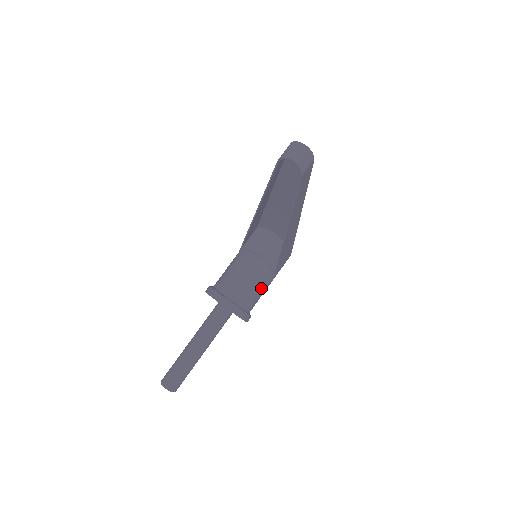
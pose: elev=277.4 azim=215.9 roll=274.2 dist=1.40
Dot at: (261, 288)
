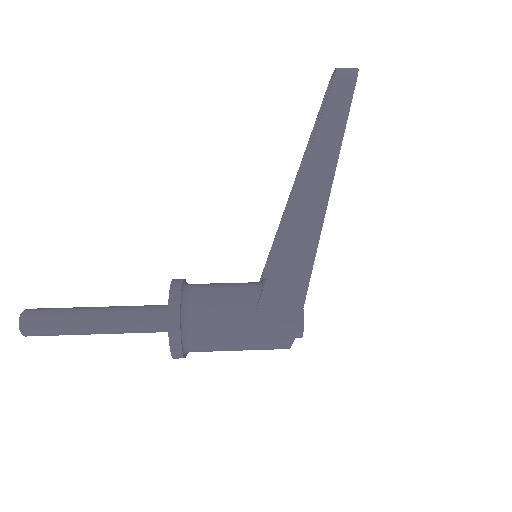
Dot at: (226, 304)
